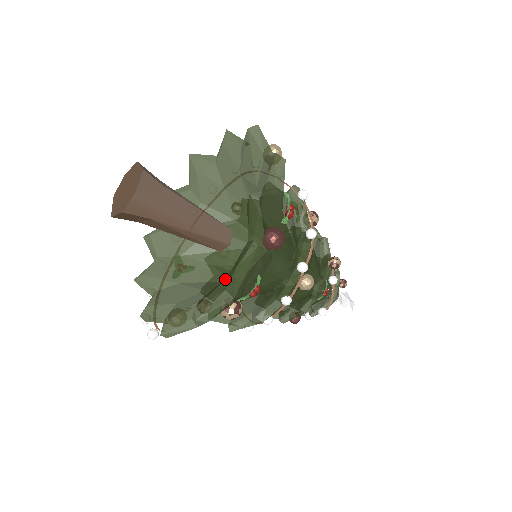
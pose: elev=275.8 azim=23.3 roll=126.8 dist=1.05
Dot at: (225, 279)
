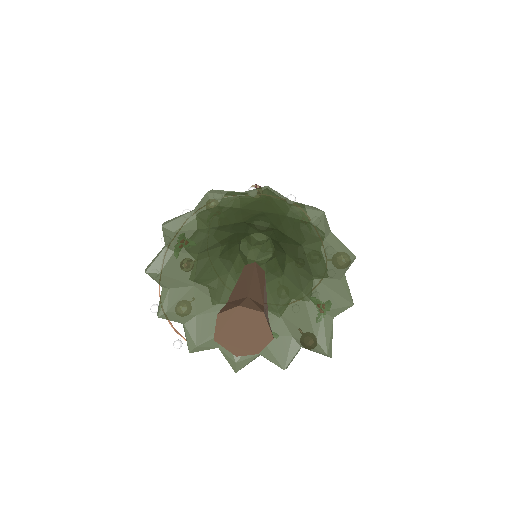
Dot at: occluded
